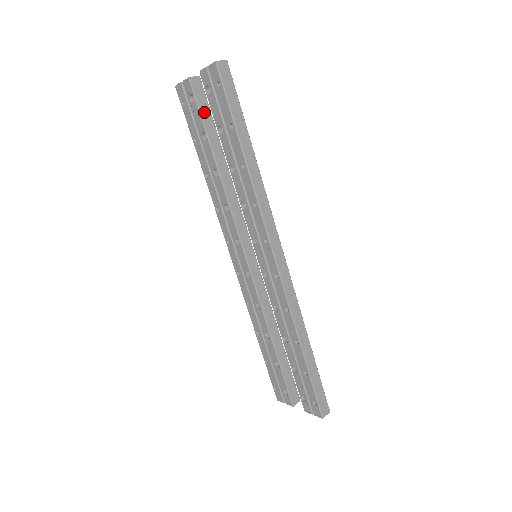
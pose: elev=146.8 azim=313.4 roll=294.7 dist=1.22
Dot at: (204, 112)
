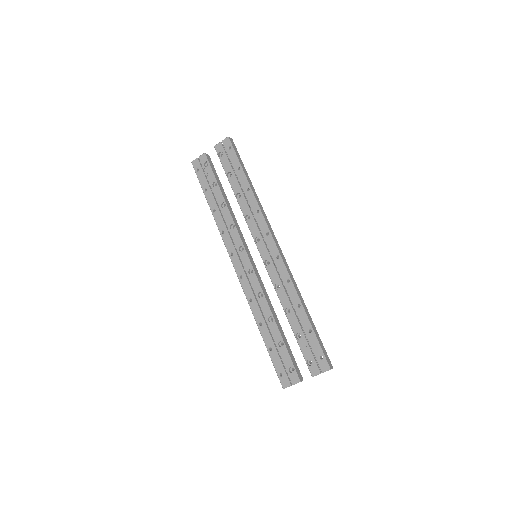
Dot at: (214, 171)
